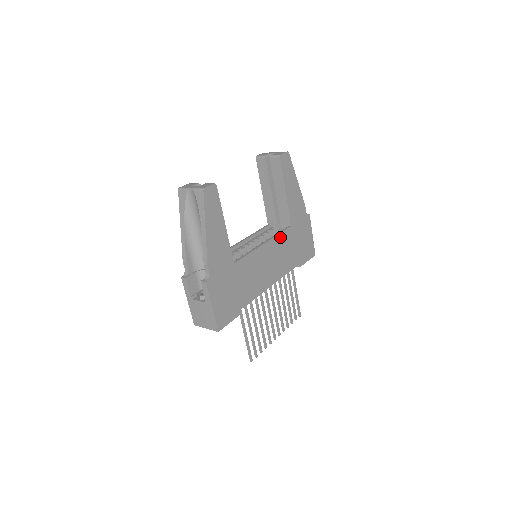
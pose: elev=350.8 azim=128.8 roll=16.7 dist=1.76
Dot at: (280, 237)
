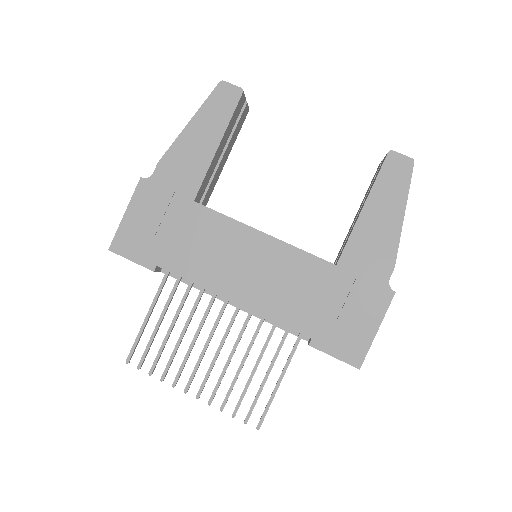
Dot at: (301, 256)
